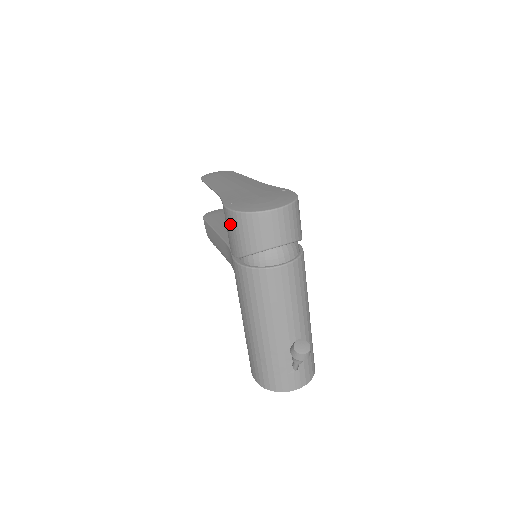
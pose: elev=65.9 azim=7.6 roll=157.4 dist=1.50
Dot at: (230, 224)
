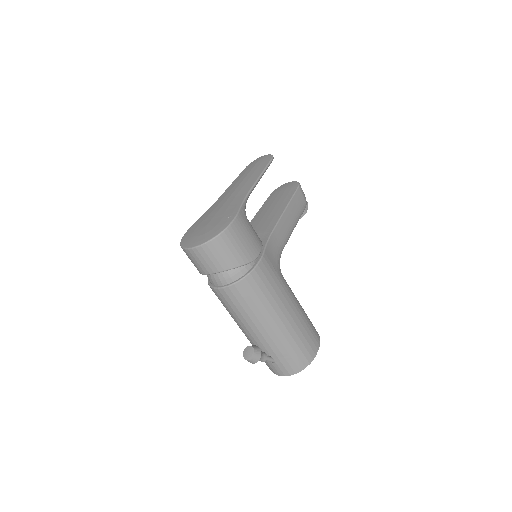
Dot at: occluded
